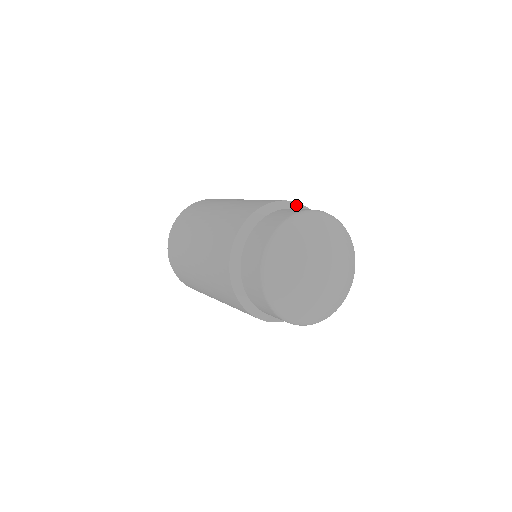
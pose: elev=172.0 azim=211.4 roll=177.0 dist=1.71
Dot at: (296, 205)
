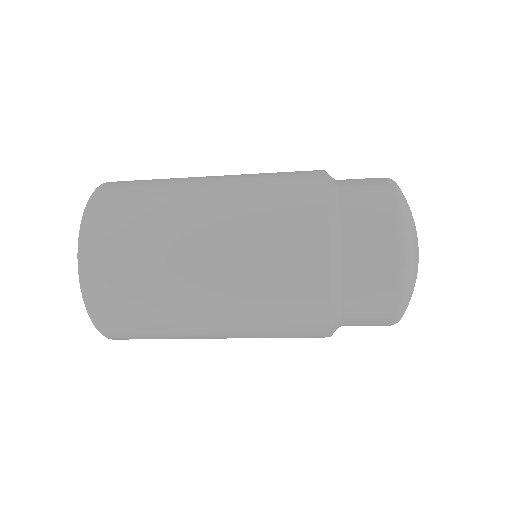
Dot at: occluded
